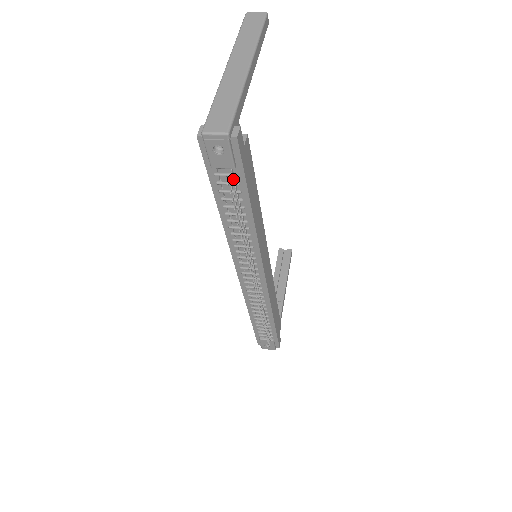
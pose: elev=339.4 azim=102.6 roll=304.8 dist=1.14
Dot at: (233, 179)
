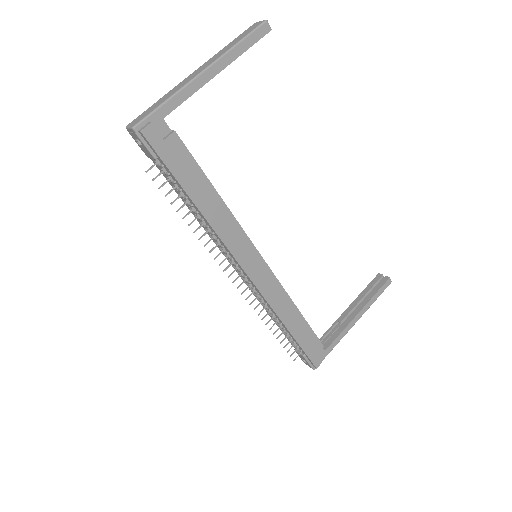
Dot at: (162, 169)
